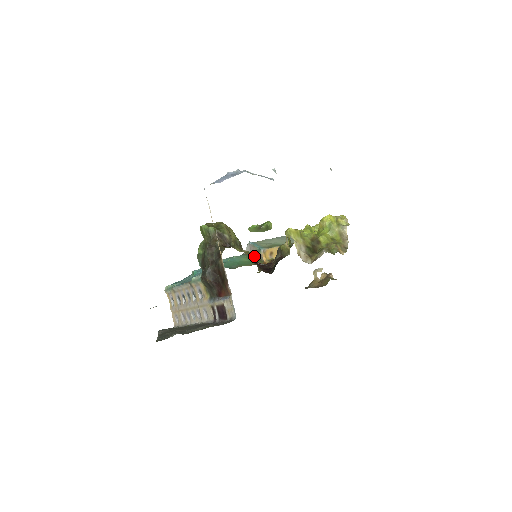
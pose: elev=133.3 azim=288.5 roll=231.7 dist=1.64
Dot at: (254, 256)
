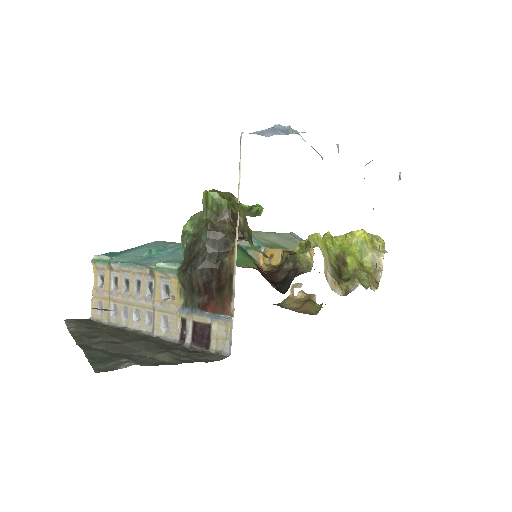
Dot at: (245, 252)
